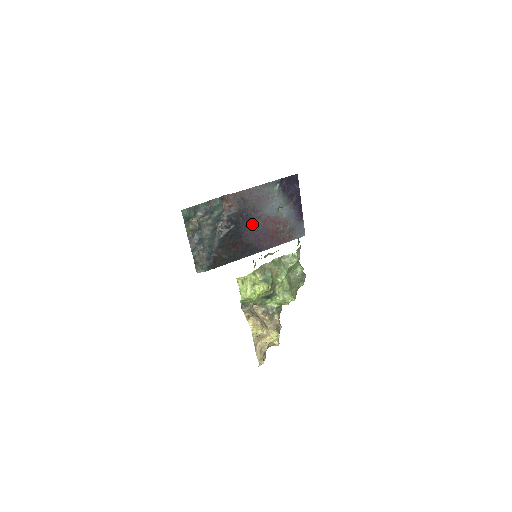
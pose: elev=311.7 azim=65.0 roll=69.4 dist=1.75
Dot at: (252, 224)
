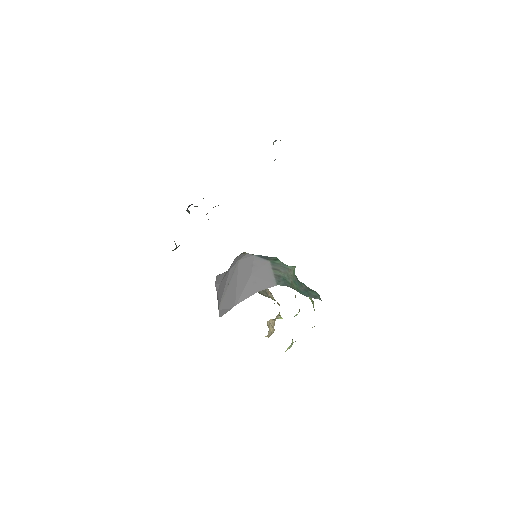
Dot at: occluded
